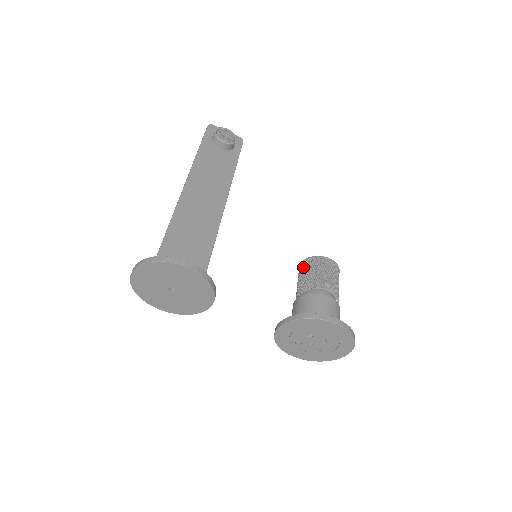
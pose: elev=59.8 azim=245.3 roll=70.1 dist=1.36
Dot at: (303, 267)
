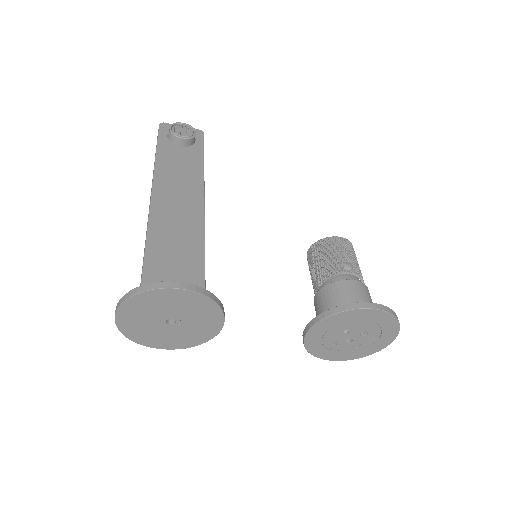
Dot at: (312, 255)
